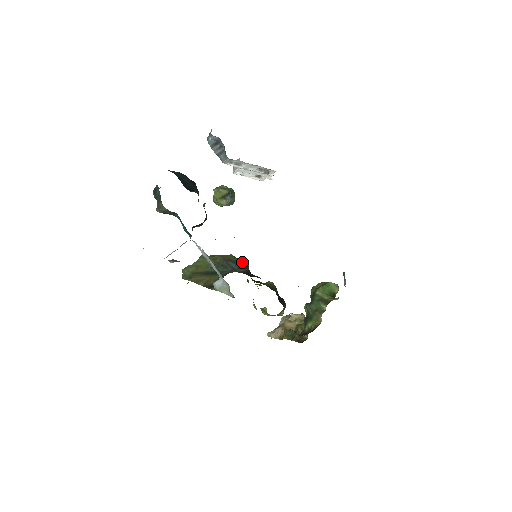
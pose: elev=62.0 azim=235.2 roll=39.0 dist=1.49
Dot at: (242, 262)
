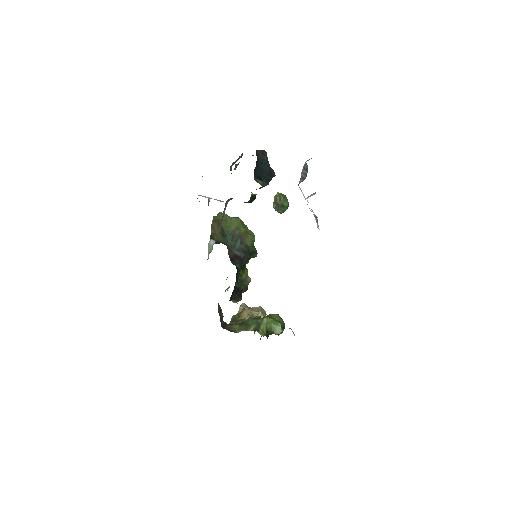
Dot at: (253, 249)
